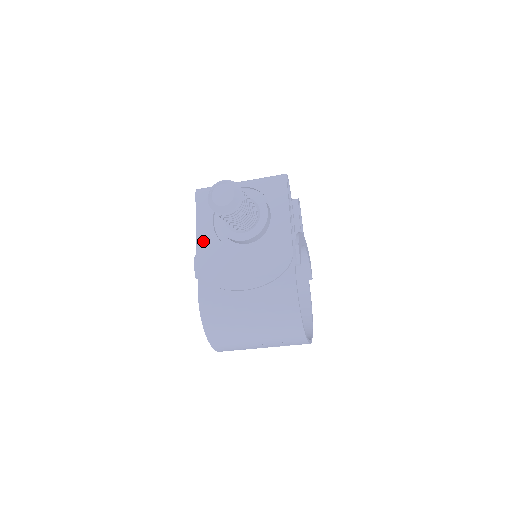
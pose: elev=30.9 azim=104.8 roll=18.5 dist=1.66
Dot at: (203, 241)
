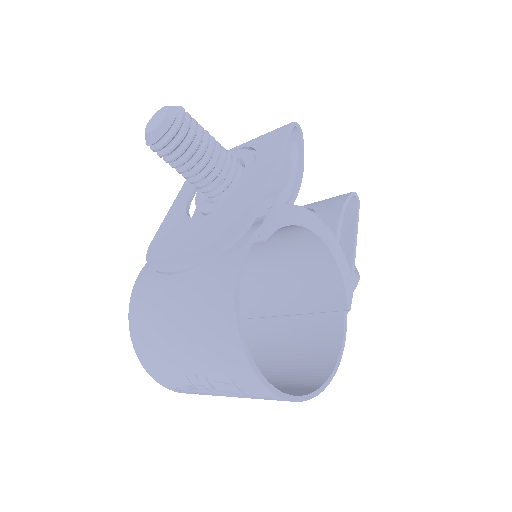
Dot at: (171, 216)
